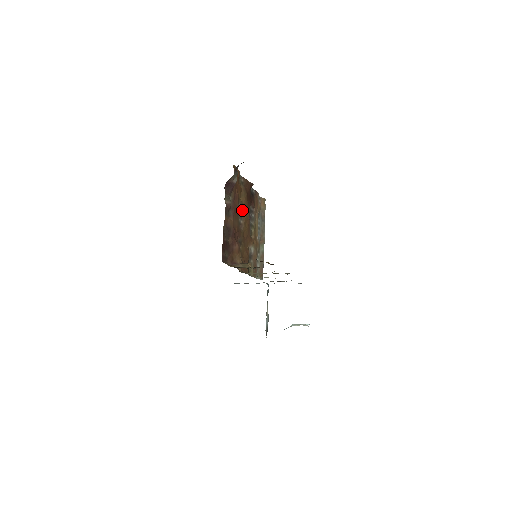
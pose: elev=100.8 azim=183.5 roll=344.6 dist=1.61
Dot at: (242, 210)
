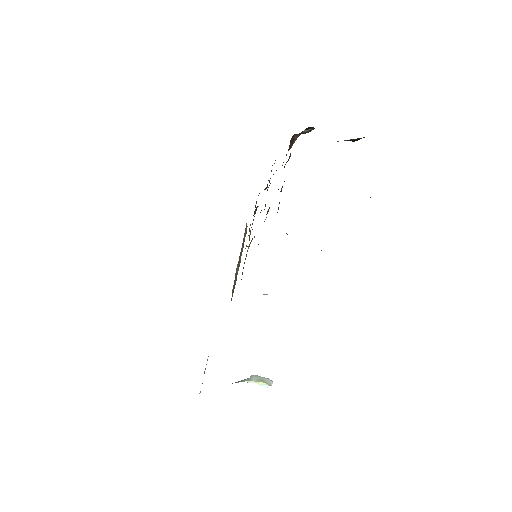
Dot at: occluded
